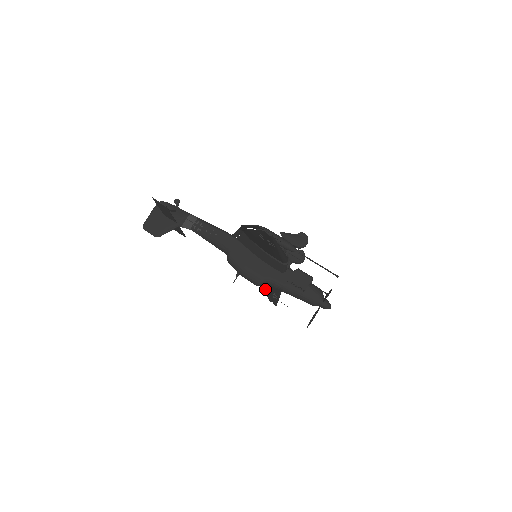
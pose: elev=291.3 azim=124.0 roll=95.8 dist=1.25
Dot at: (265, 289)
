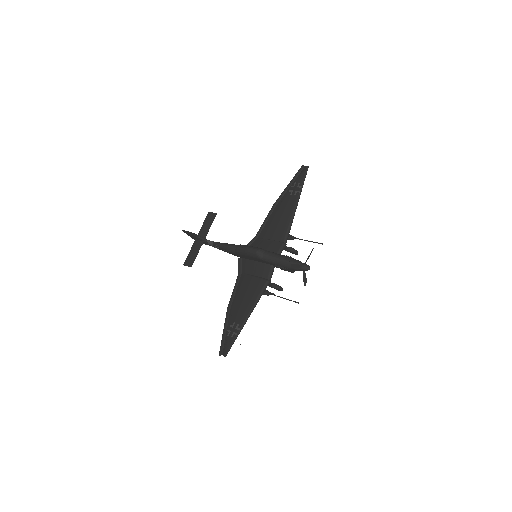
Dot at: (225, 333)
